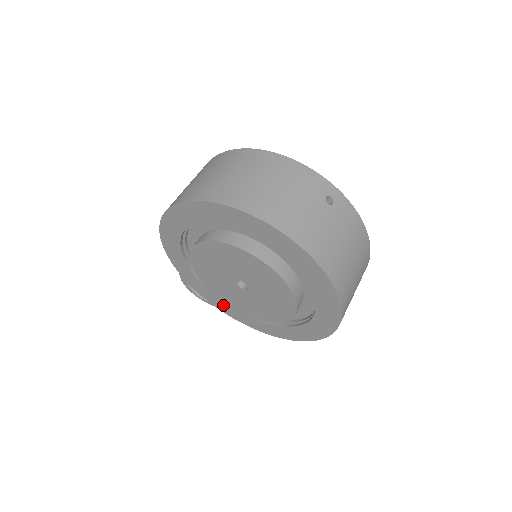
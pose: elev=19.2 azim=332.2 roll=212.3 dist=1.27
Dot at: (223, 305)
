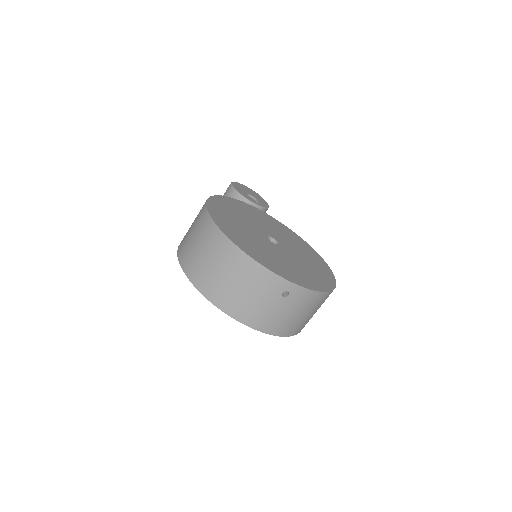
Dot at: occluded
